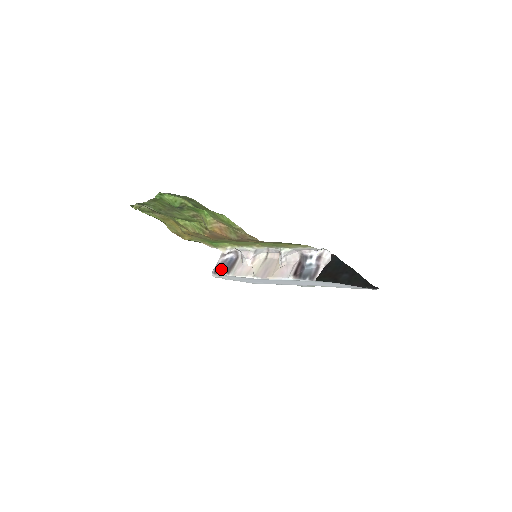
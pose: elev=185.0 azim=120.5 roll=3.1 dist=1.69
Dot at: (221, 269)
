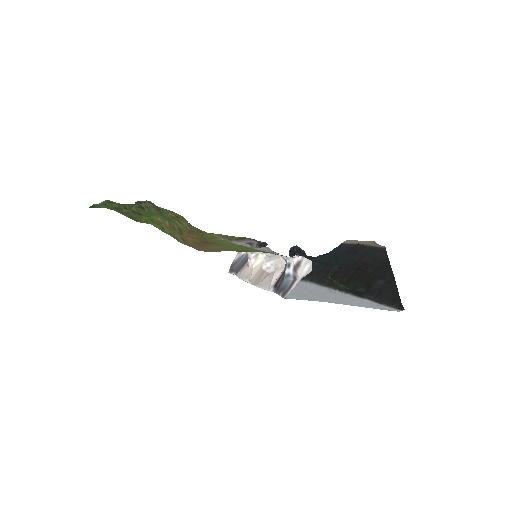
Dot at: (234, 267)
